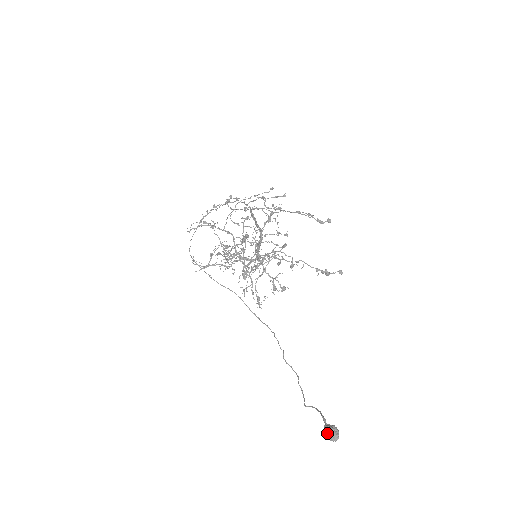
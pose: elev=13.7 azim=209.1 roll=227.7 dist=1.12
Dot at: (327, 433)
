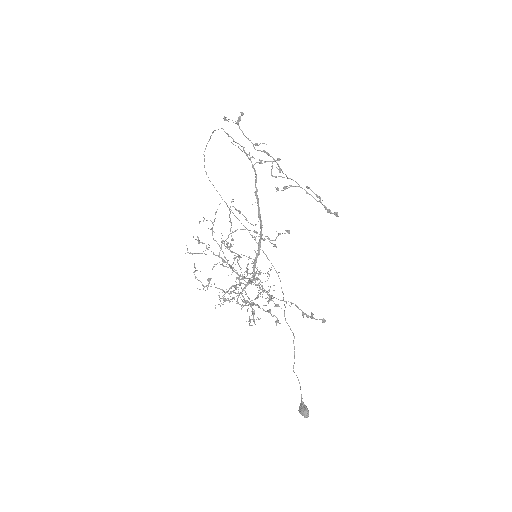
Dot at: (300, 413)
